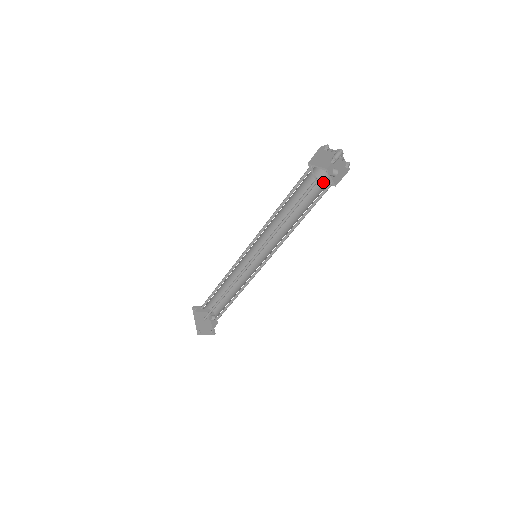
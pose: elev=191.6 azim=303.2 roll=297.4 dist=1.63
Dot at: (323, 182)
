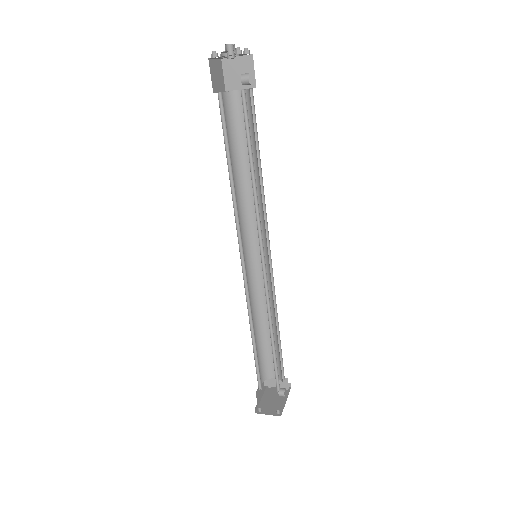
Dot at: occluded
